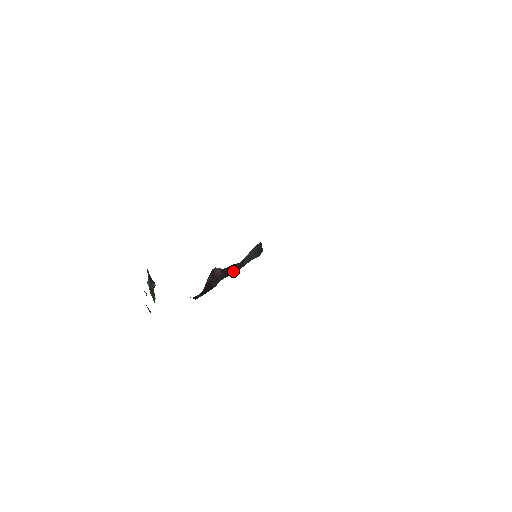
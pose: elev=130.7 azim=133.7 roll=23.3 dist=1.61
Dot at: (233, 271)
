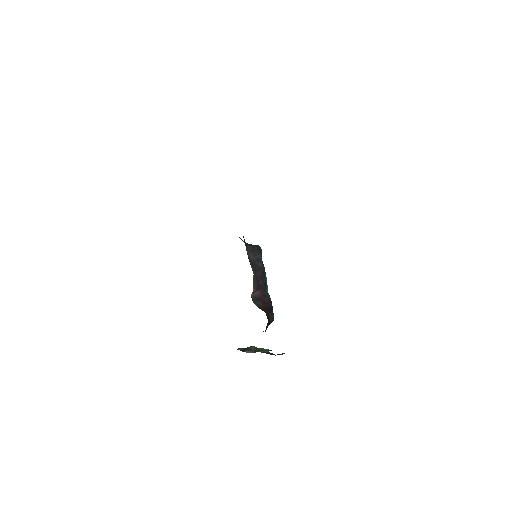
Dot at: (264, 279)
